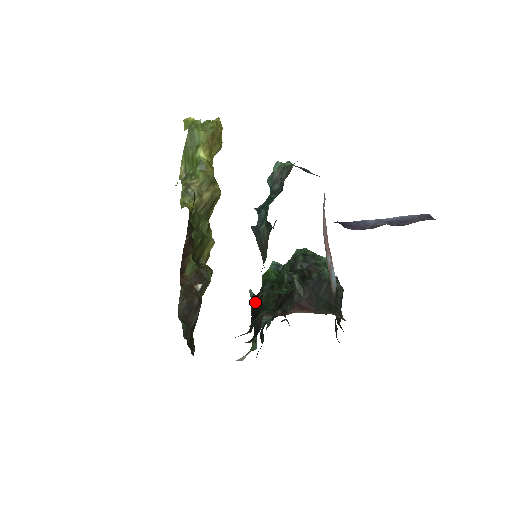
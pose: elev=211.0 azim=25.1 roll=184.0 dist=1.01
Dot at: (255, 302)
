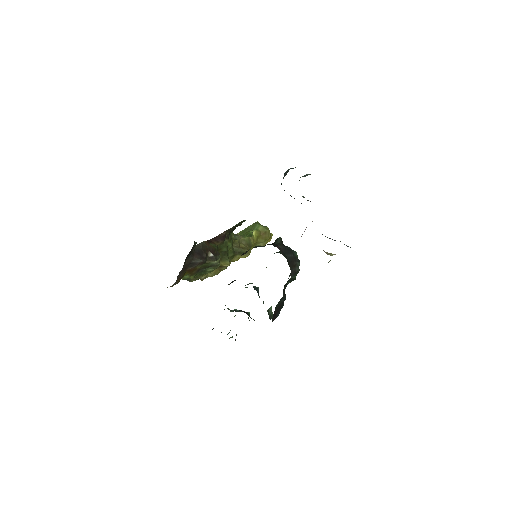
Dot at: (245, 252)
